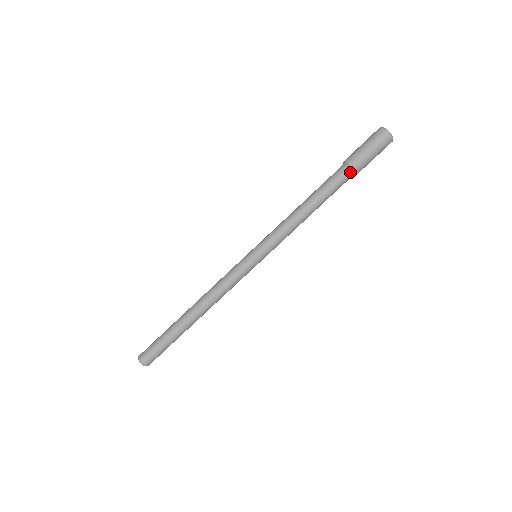
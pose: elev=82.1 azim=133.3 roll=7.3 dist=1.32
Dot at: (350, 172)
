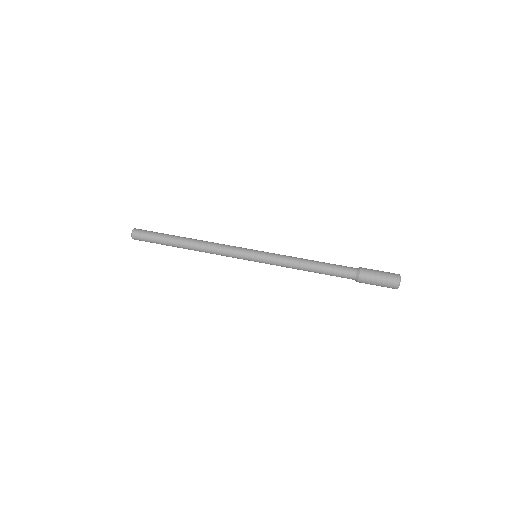
Dot at: (355, 276)
